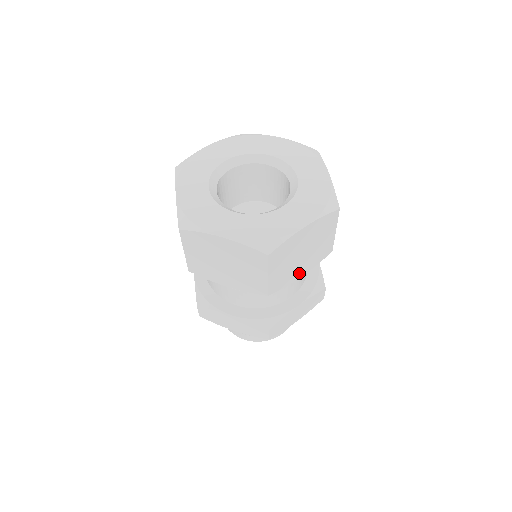
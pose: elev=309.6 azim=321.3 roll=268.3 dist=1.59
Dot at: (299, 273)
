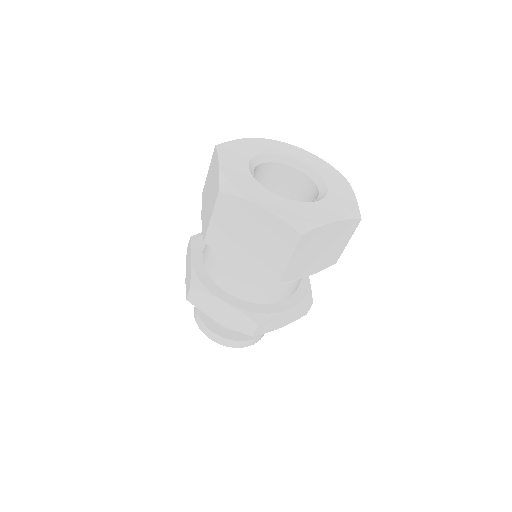
Dot at: (307, 271)
